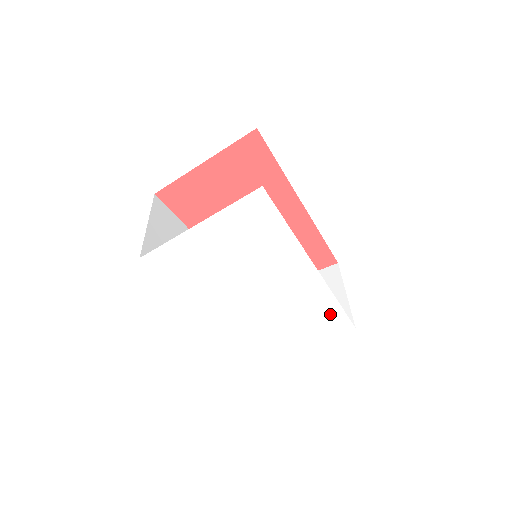
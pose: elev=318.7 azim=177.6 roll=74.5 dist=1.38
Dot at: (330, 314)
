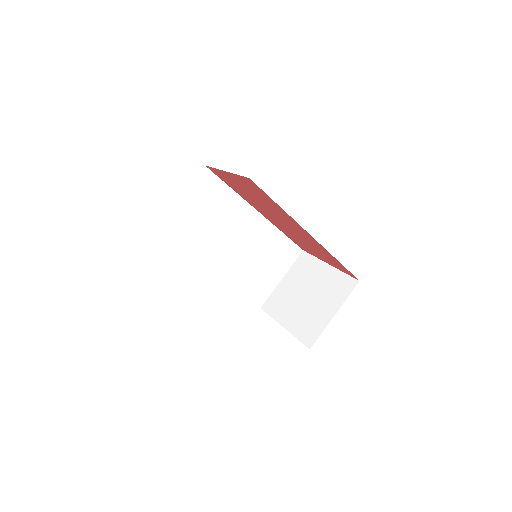
Dot at: occluded
